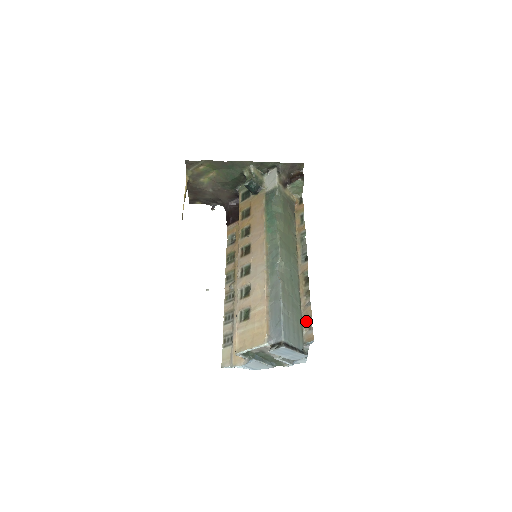
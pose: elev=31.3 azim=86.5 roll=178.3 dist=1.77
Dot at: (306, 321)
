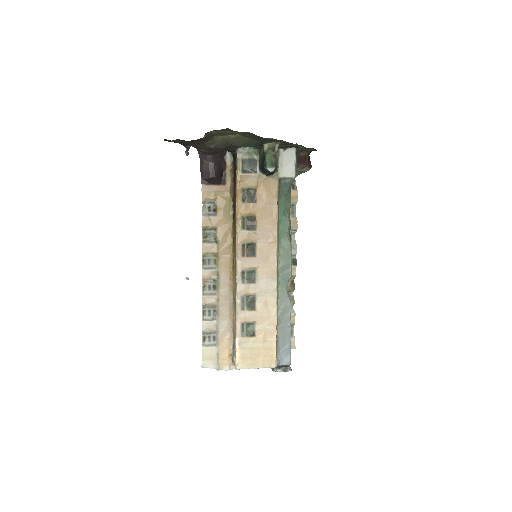
Dot at: occluded
